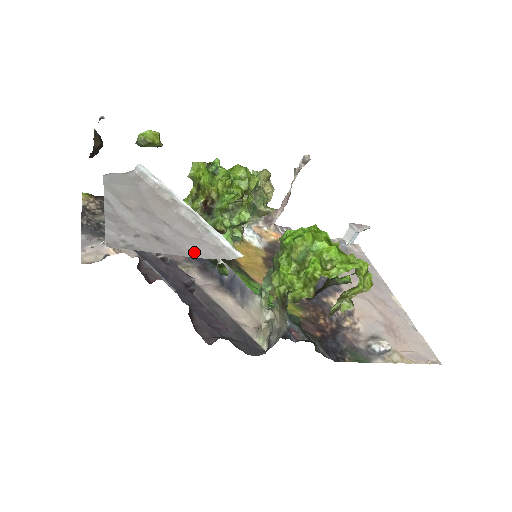
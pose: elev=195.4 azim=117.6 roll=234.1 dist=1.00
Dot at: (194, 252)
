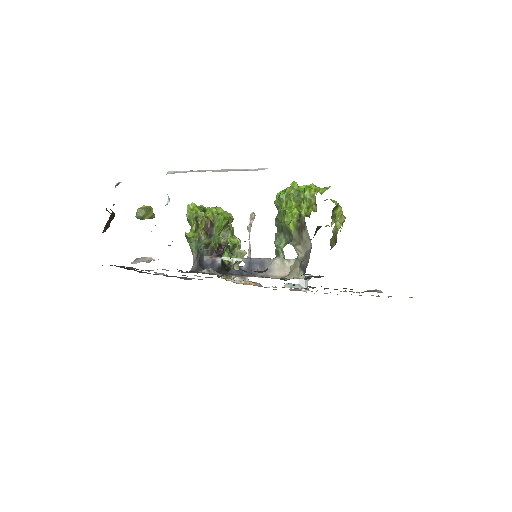
Dot at: occluded
